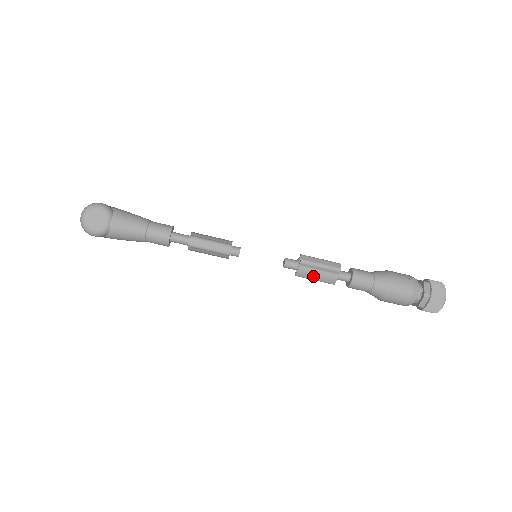
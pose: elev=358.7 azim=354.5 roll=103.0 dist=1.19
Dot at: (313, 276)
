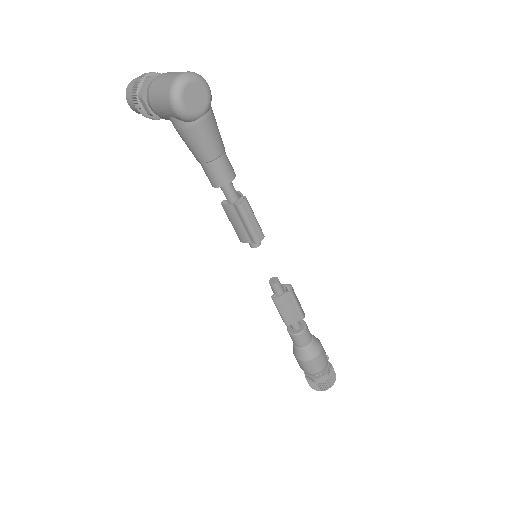
Dot at: (284, 309)
